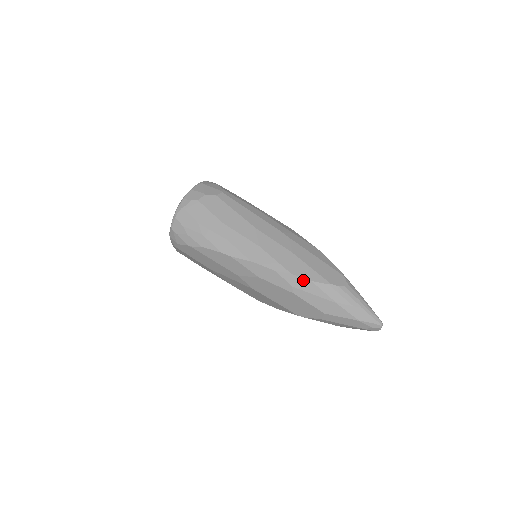
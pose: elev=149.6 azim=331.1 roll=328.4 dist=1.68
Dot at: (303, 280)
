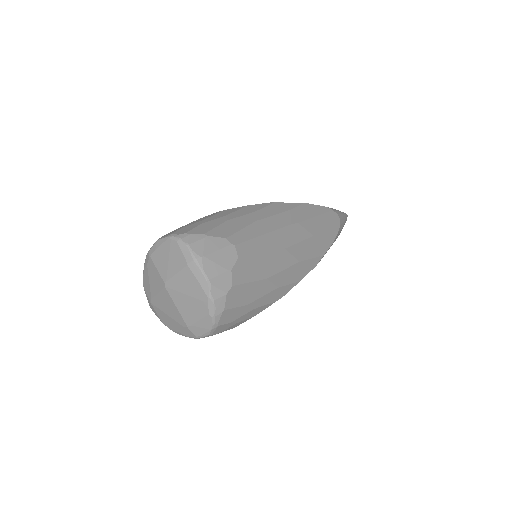
Dot at: (328, 249)
